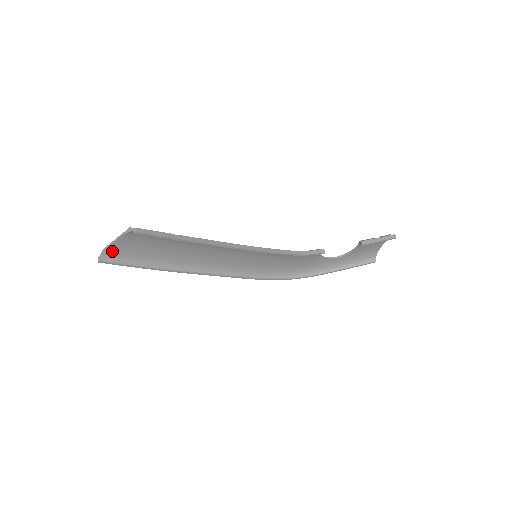
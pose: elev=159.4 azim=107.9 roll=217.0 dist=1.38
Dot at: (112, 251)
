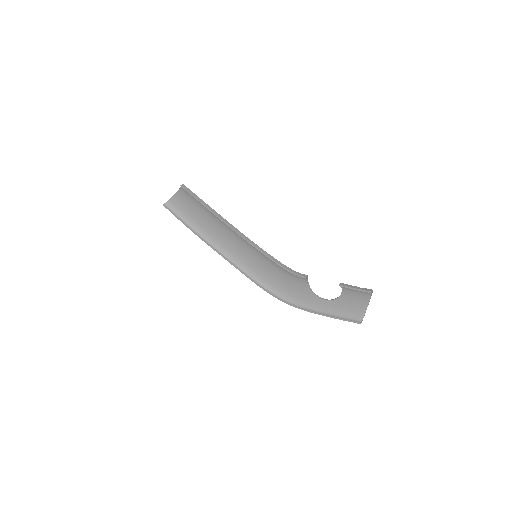
Dot at: (172, 202)
